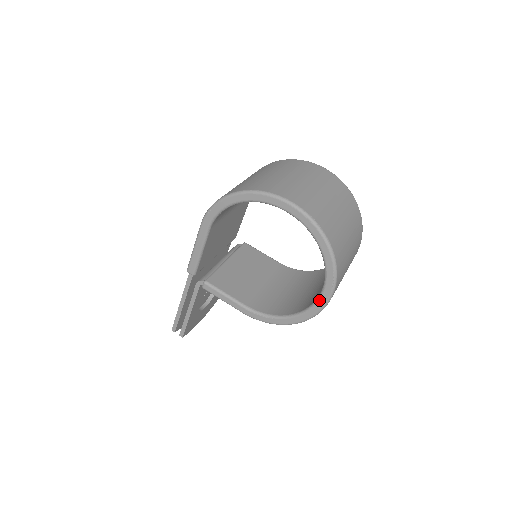
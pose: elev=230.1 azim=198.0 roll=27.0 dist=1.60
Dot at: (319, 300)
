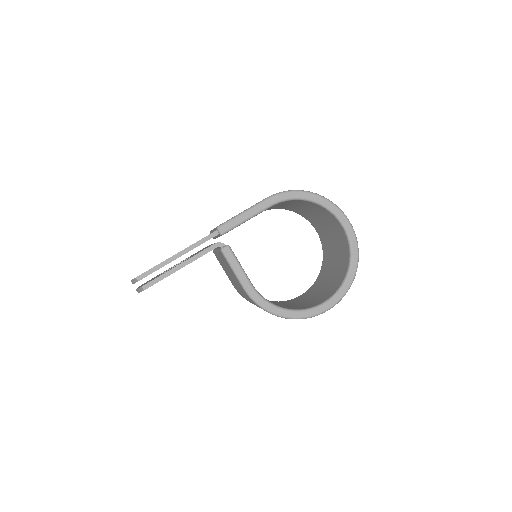
Dot at: (324, 304)
